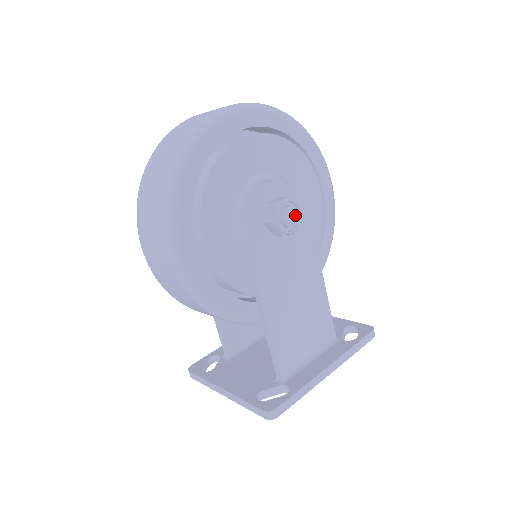
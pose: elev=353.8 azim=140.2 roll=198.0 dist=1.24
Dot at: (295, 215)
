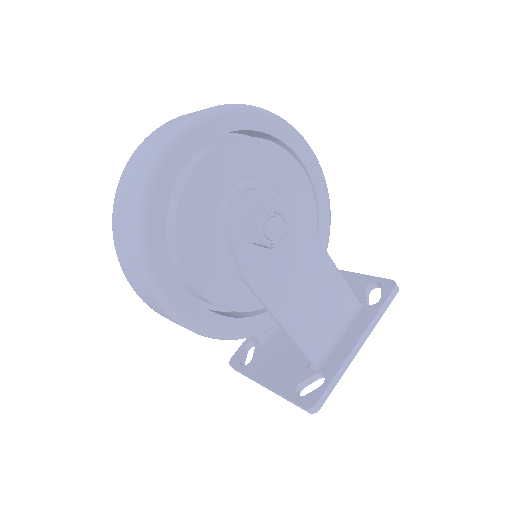
Dot at: (279, 225)
